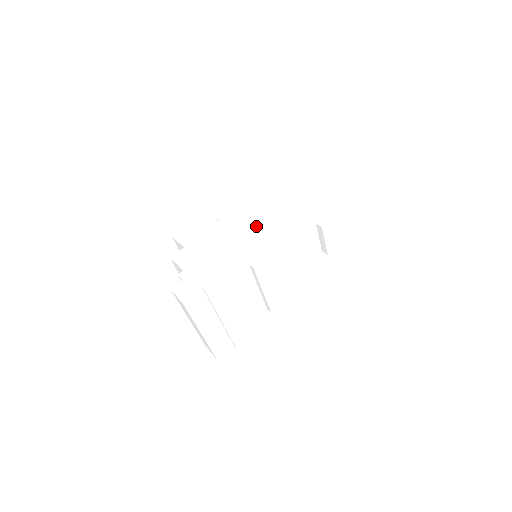
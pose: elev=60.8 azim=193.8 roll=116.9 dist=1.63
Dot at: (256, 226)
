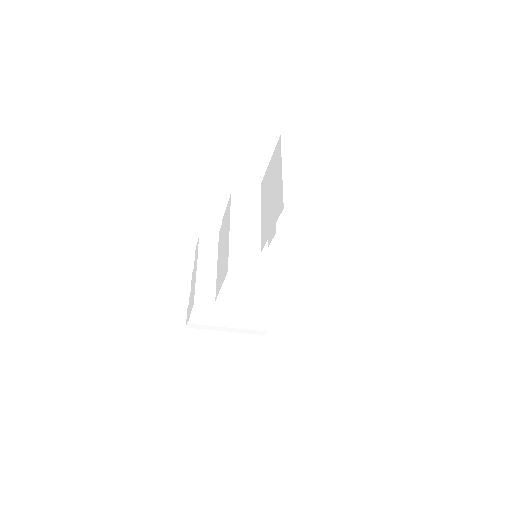
Dot at: (224, 247)
